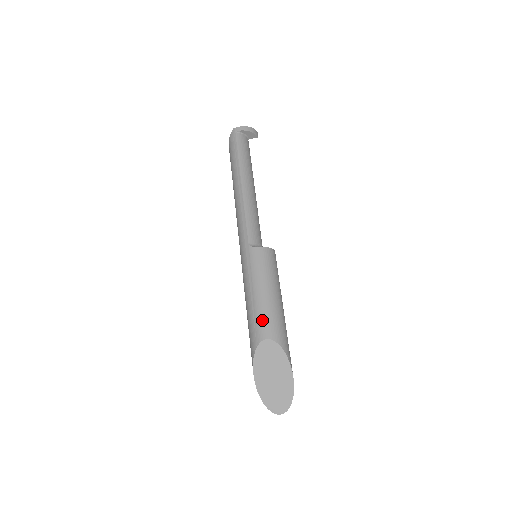
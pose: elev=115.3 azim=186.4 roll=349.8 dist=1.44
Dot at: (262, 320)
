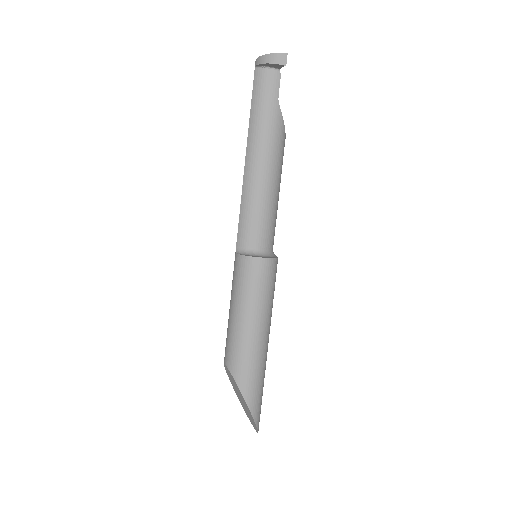
Dot at: (226, 342)
